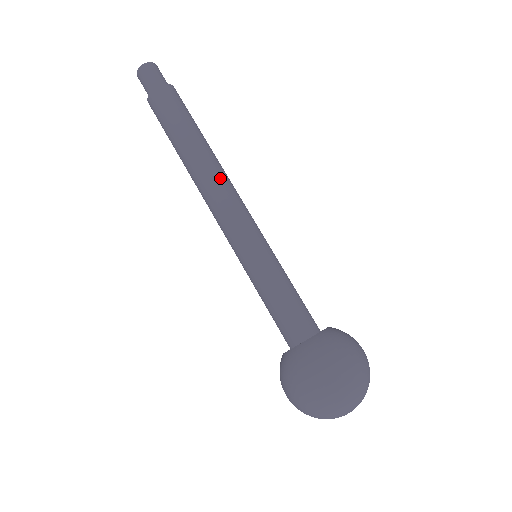
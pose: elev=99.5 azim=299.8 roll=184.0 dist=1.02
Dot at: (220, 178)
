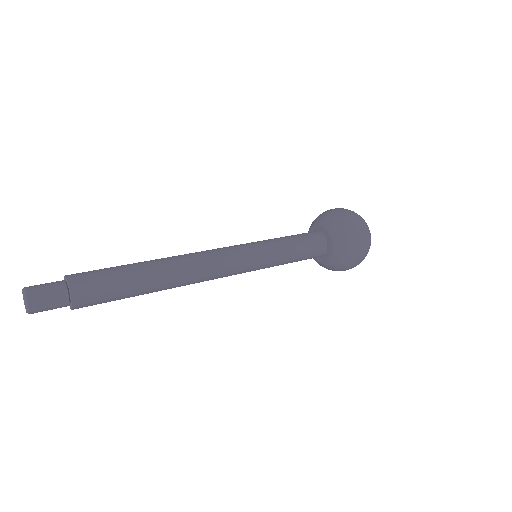
Dot at: (196, 276)
